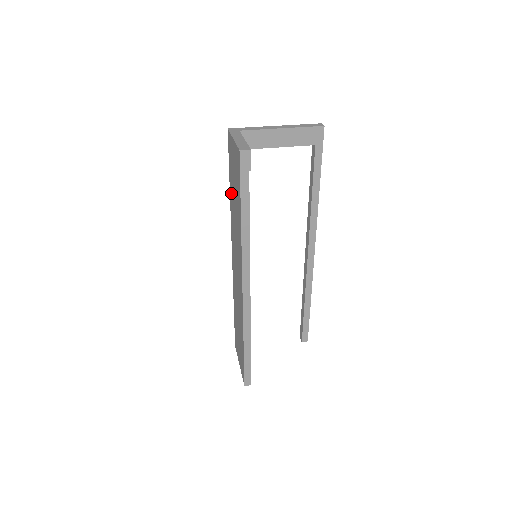
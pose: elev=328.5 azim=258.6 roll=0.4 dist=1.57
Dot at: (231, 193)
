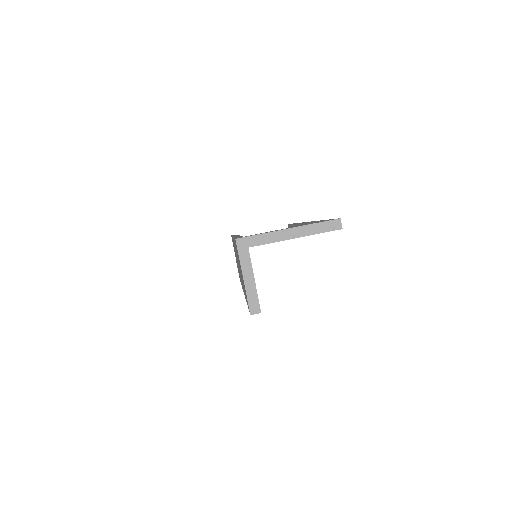
Dot at: occluded
